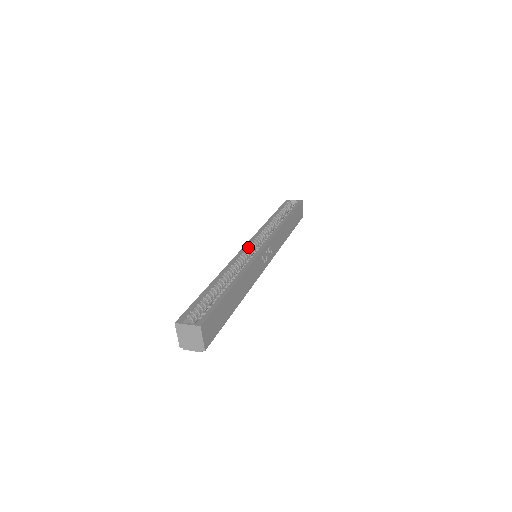
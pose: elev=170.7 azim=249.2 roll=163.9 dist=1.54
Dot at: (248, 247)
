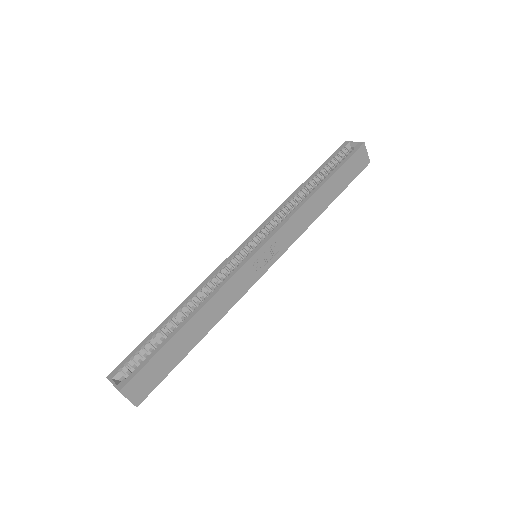
Dot at: (243, 248)
